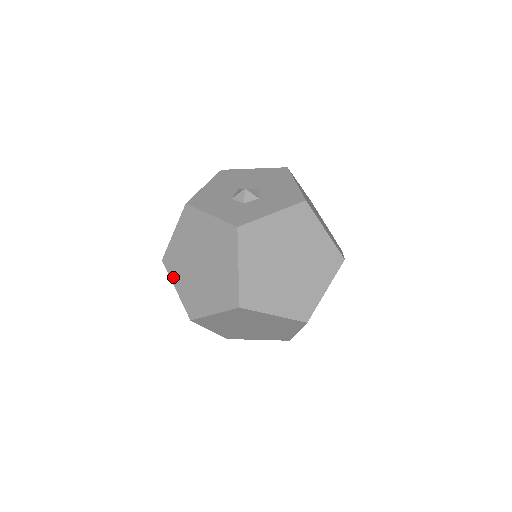
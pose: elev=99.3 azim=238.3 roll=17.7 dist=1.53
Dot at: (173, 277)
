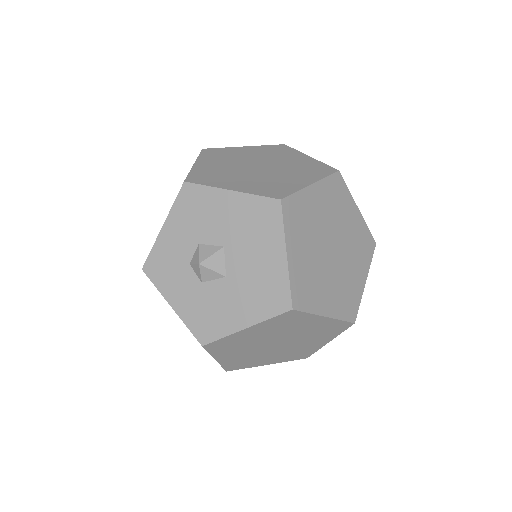
Dot at: occluded
